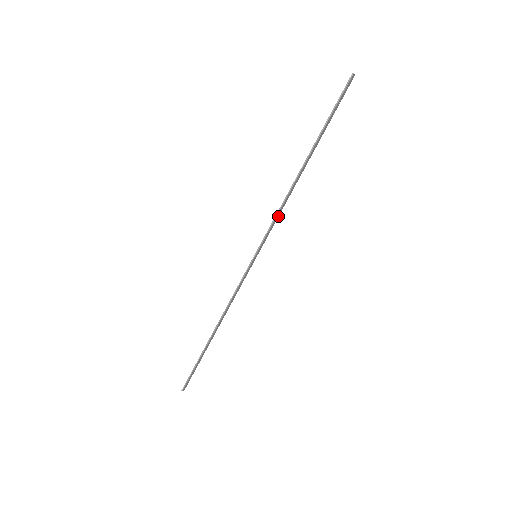
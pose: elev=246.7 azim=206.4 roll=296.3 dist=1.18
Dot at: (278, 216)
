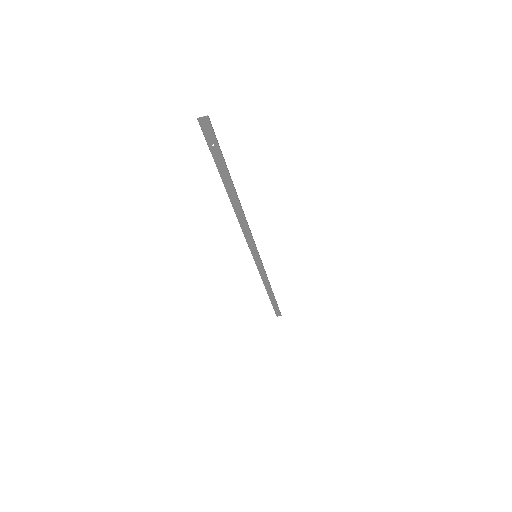
Dot at: (250, 232)
